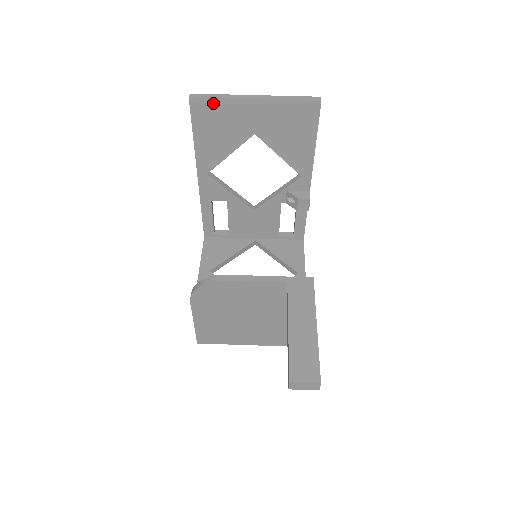
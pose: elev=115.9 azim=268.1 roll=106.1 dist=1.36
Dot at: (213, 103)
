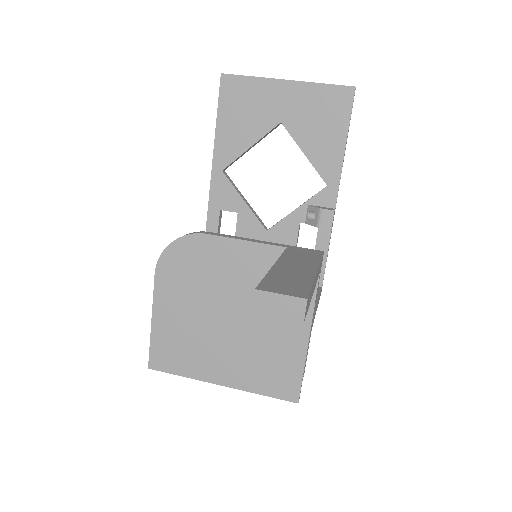
Dot at: (244, 81)
